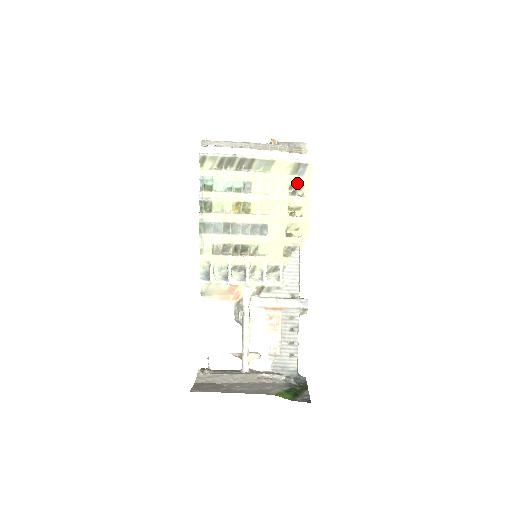
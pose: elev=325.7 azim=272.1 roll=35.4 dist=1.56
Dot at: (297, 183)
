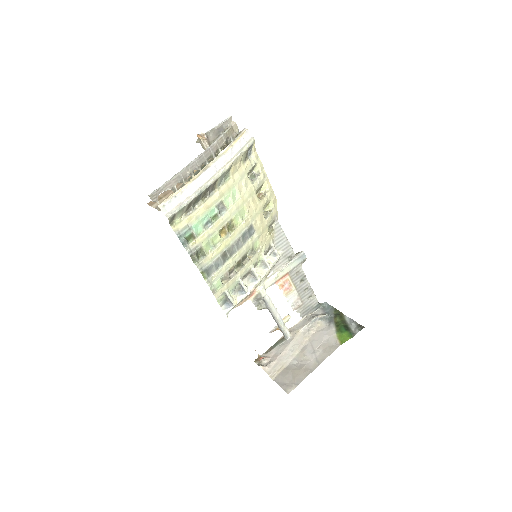
Dot at: (251, 166)
